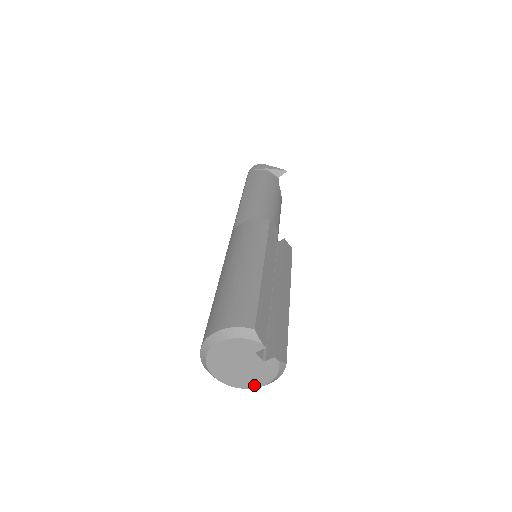
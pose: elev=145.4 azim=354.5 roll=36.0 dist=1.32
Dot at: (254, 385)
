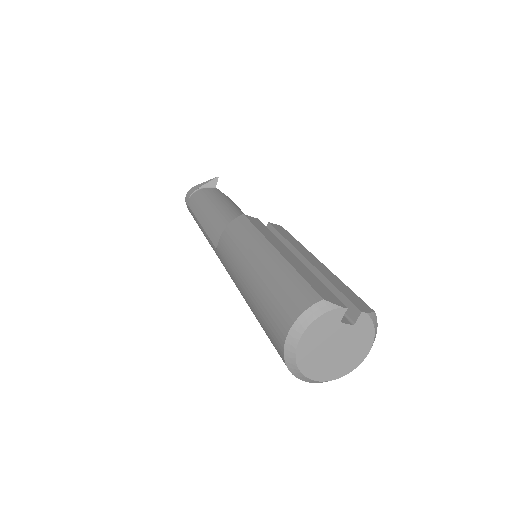
Dot at: (360, 358)
